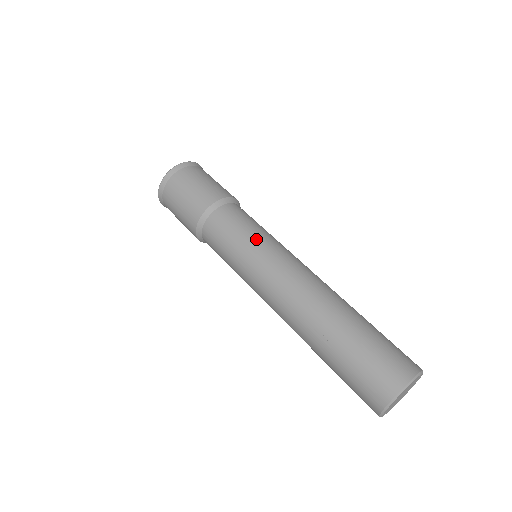
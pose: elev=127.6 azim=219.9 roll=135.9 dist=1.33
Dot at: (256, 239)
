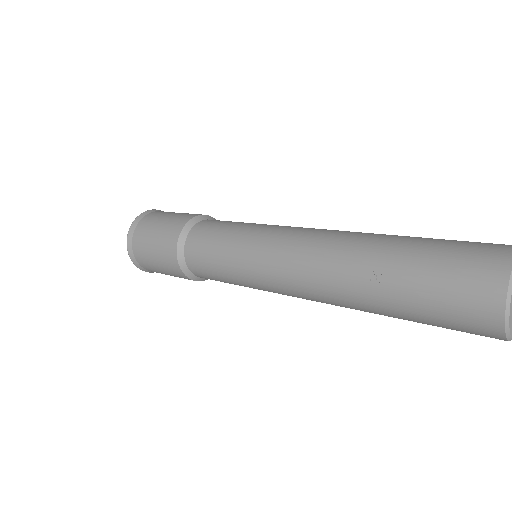
Dot at: (242, 232)
